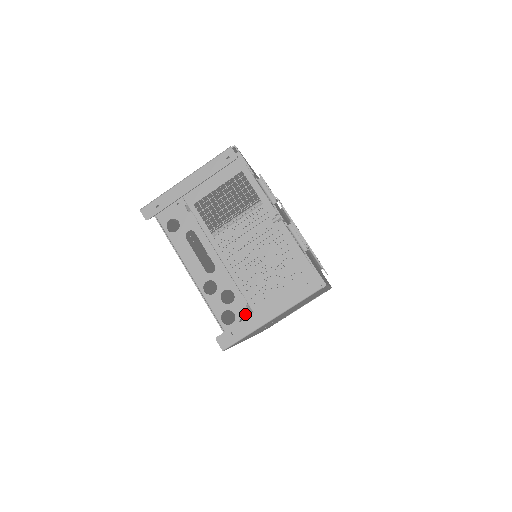
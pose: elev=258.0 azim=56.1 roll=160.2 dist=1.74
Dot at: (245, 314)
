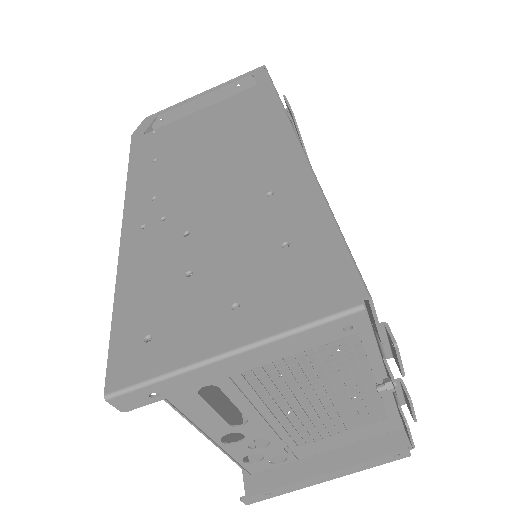
Dot at: (280, 455)
